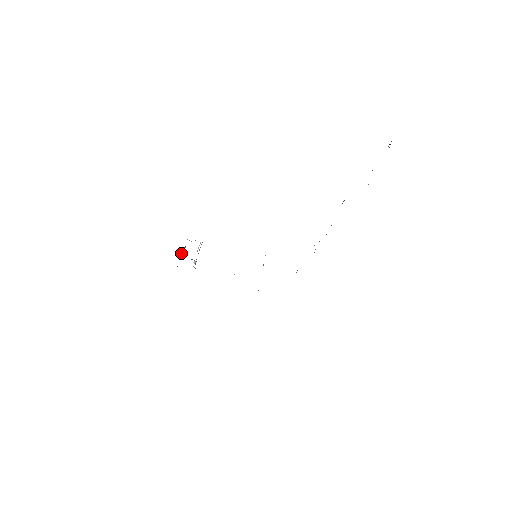
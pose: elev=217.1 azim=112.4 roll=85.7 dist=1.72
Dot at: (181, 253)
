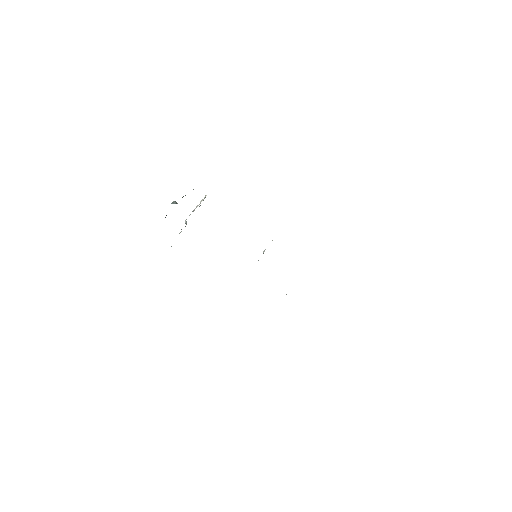
Dot at: (176, 202)
